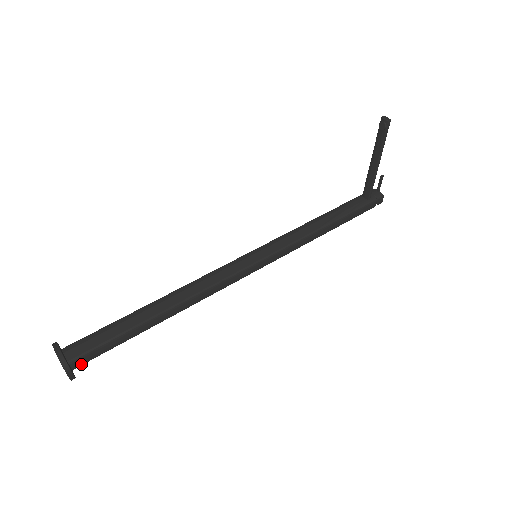
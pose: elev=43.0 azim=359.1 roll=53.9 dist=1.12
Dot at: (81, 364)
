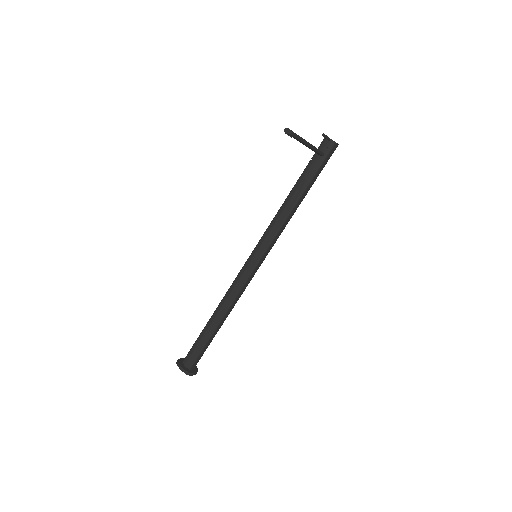
Dot at: (196, 364)
